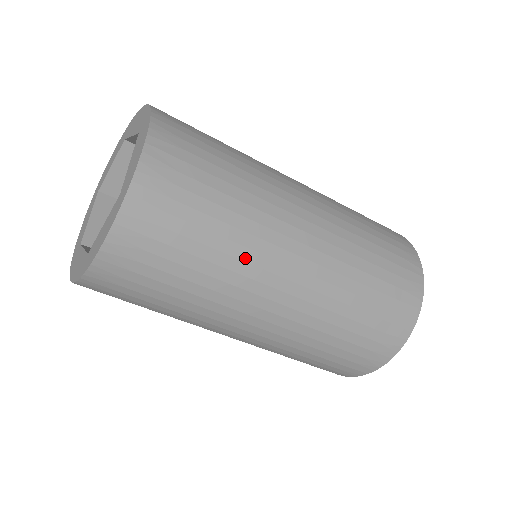
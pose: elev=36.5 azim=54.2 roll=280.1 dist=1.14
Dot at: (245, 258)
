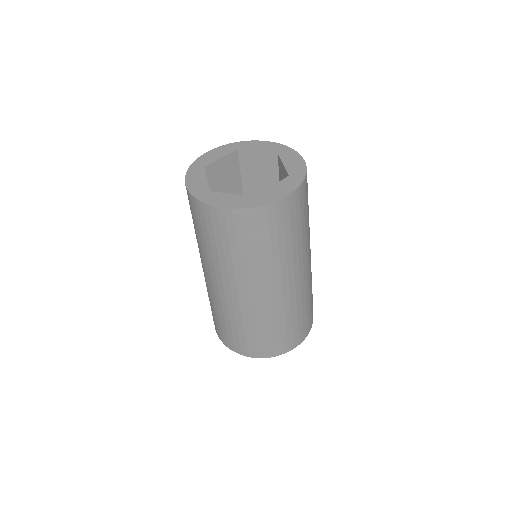
Dot at: (306, 242)
